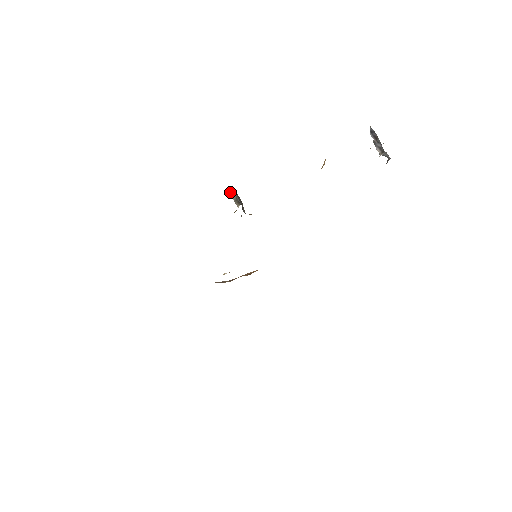
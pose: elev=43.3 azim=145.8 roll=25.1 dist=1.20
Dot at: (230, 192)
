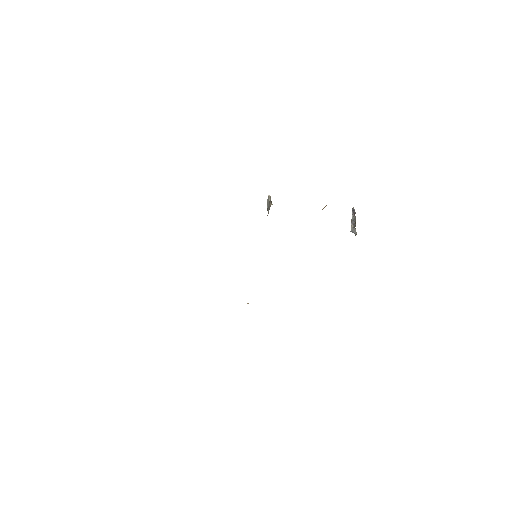
Dot at: (268, 198)
